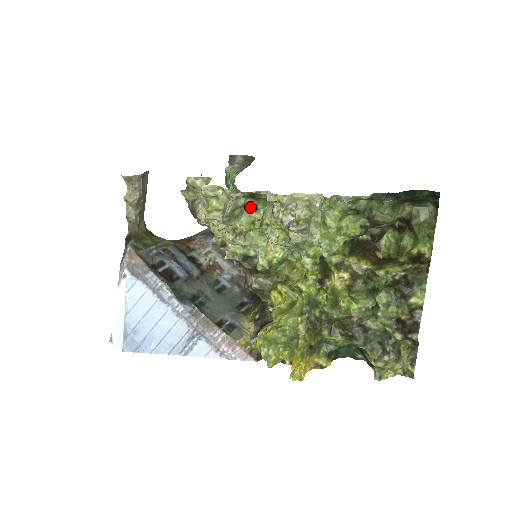
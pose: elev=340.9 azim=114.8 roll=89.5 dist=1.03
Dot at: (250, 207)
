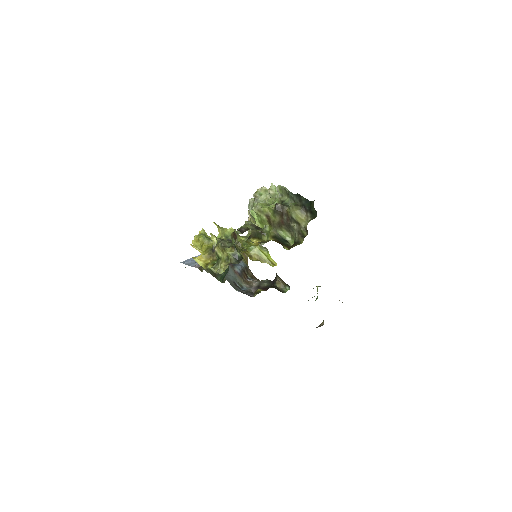
Dot at: occluded
